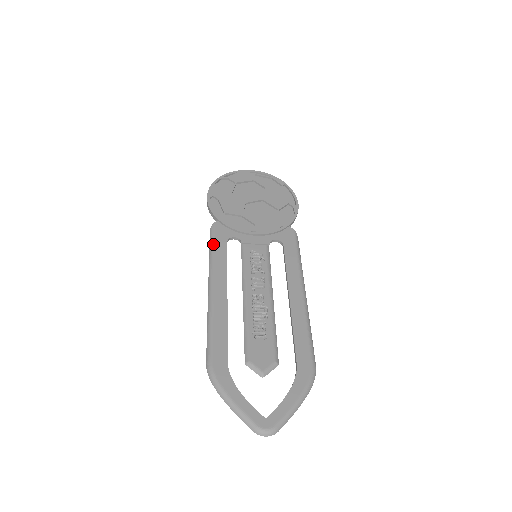
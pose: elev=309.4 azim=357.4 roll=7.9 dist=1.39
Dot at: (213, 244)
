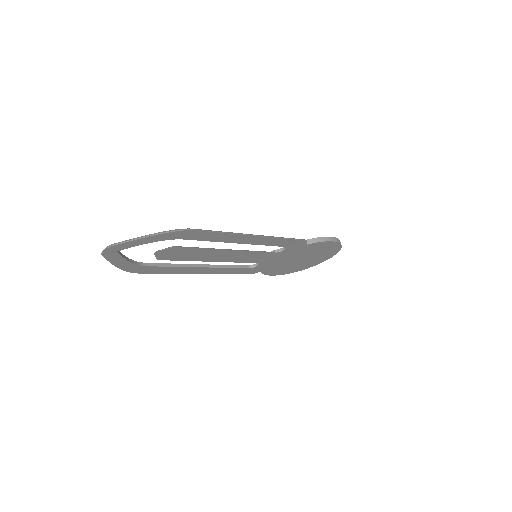
Dot at: occluded
